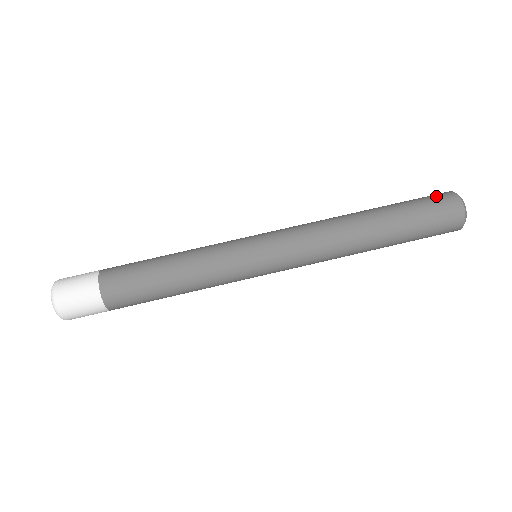
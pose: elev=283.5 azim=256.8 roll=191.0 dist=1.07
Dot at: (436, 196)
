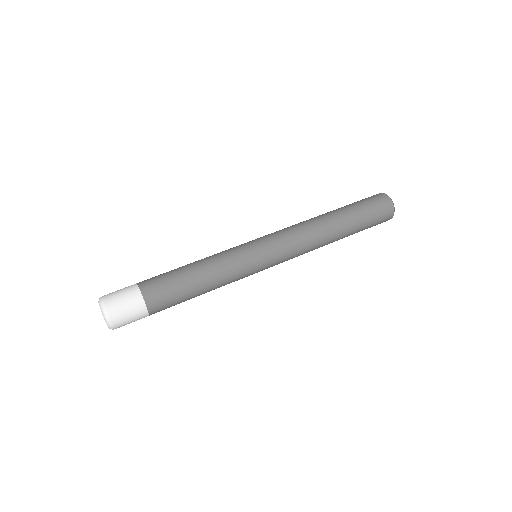
Dot at: (372, 197)
